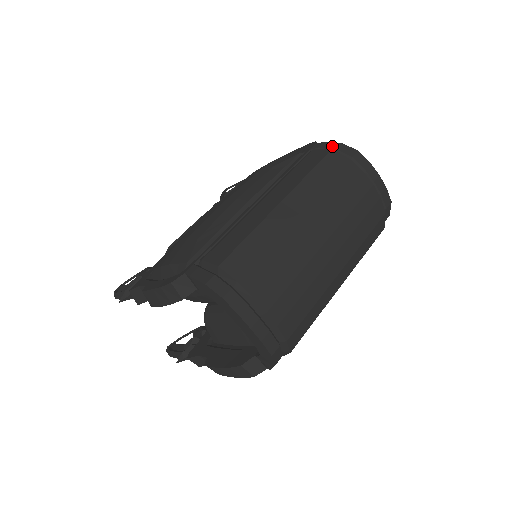
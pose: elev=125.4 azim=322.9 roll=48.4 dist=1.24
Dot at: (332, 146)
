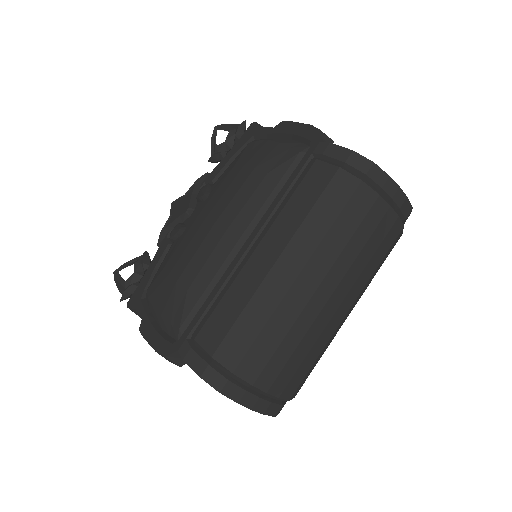
Dot at: (340, 155)
